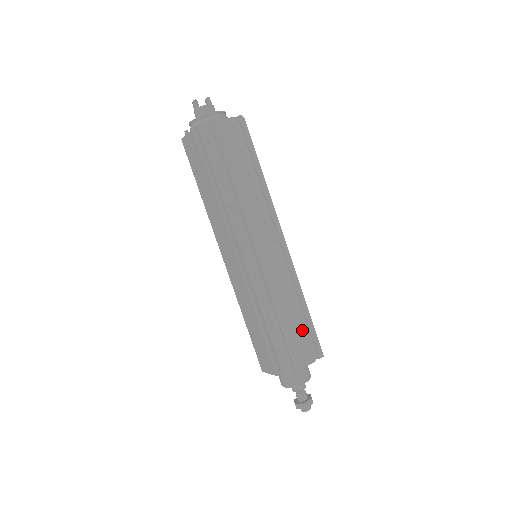
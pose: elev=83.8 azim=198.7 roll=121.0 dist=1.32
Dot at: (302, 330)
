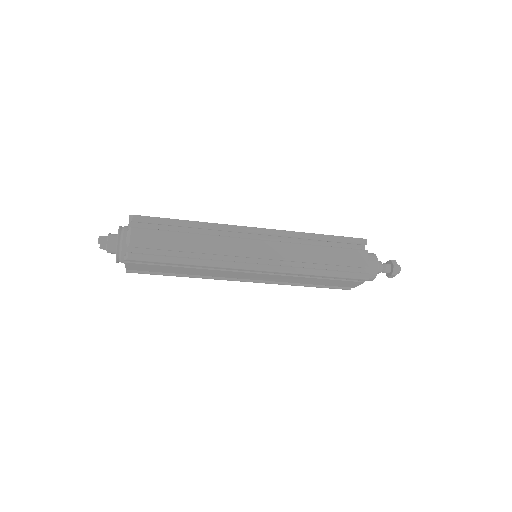
Dot at: (333, 281)
